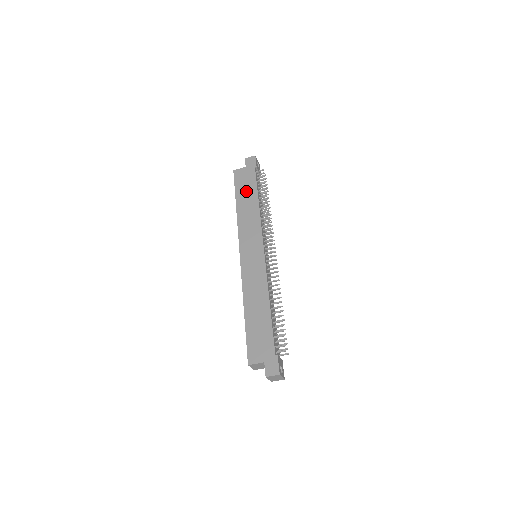
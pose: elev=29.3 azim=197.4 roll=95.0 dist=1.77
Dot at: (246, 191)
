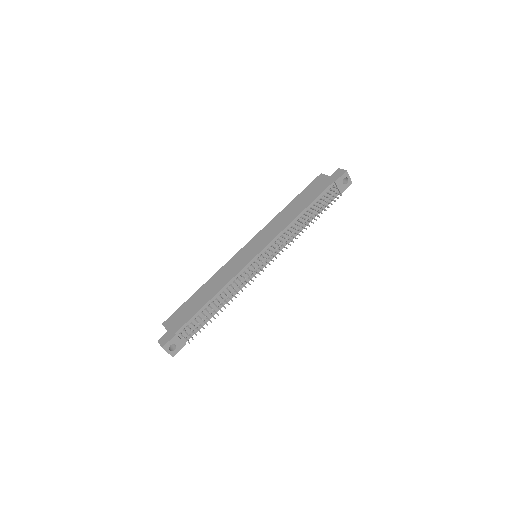
Dot at: (305, 197)
